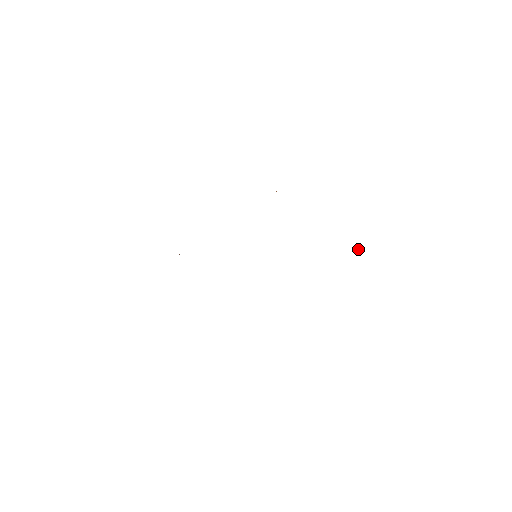
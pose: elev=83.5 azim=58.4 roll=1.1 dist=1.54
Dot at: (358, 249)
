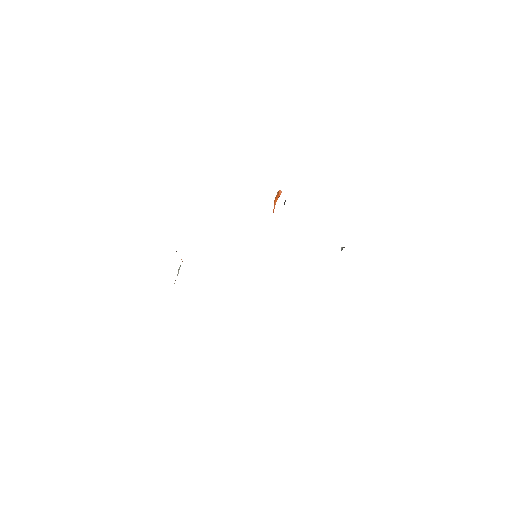
Dot at: (341, 250)
